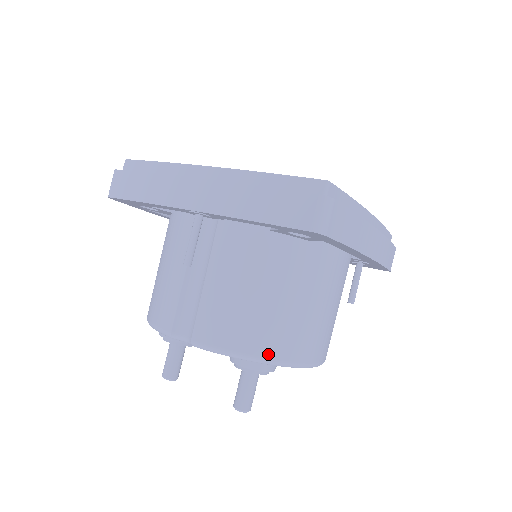
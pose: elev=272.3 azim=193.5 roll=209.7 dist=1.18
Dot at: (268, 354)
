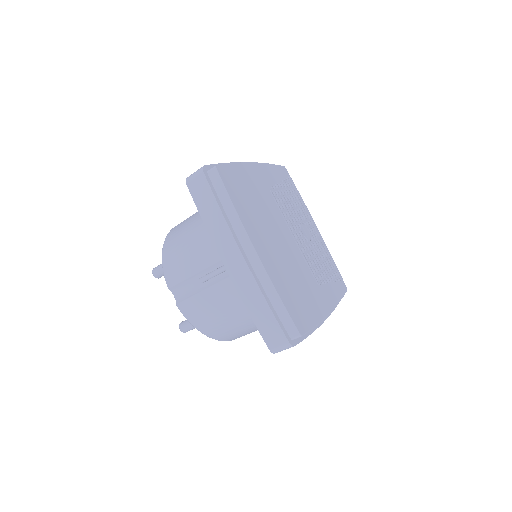
Dot at: (212, 336)
